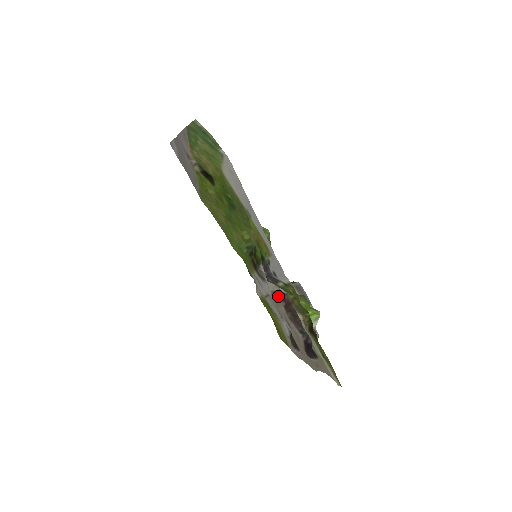
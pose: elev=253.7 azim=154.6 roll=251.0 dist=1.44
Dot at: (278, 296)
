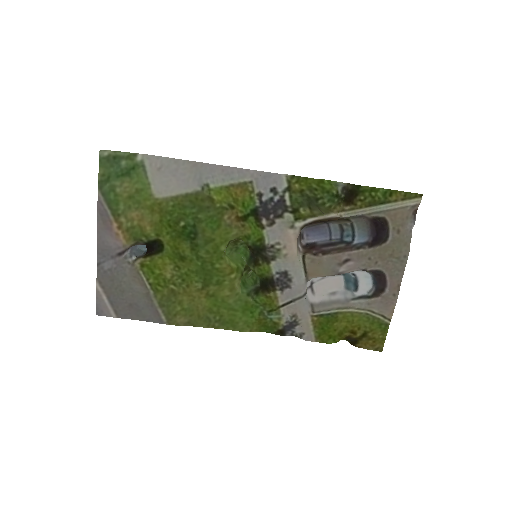
Dot at: (309, 257)
